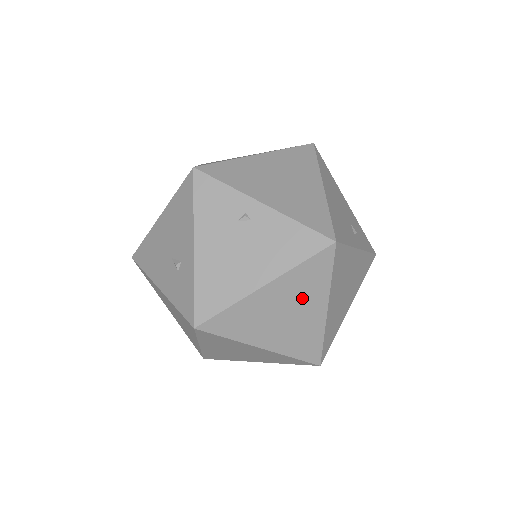
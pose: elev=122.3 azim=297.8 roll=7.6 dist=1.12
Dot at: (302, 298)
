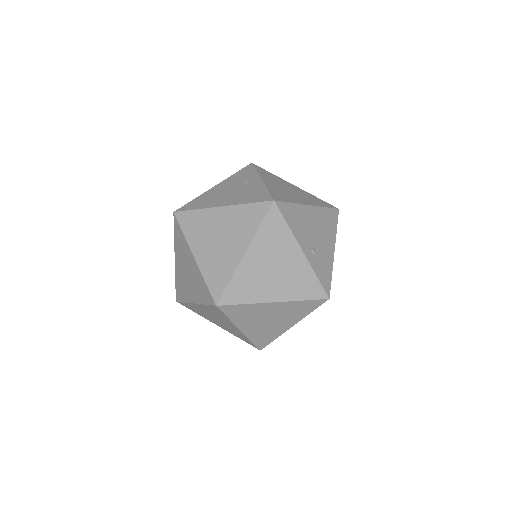
Dot at: (235, 232)
